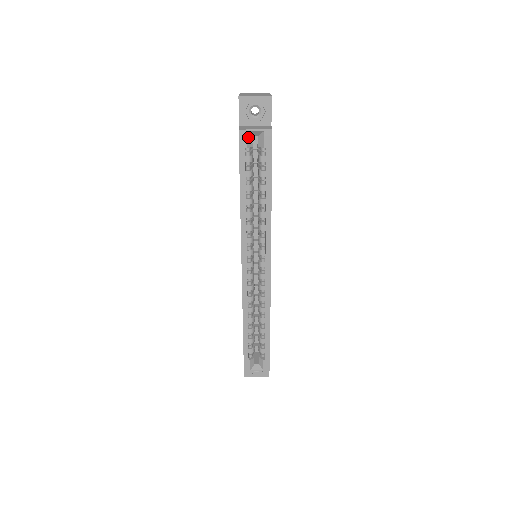
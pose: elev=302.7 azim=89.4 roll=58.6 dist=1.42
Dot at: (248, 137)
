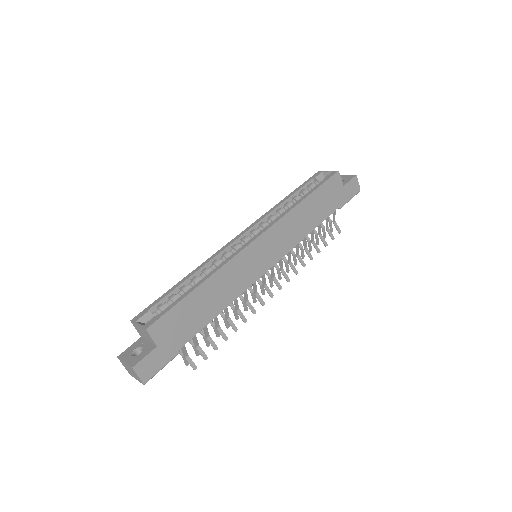
Dot at: (321, 175)
